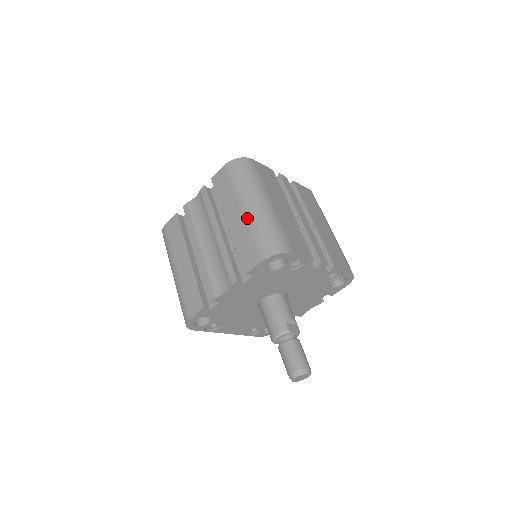
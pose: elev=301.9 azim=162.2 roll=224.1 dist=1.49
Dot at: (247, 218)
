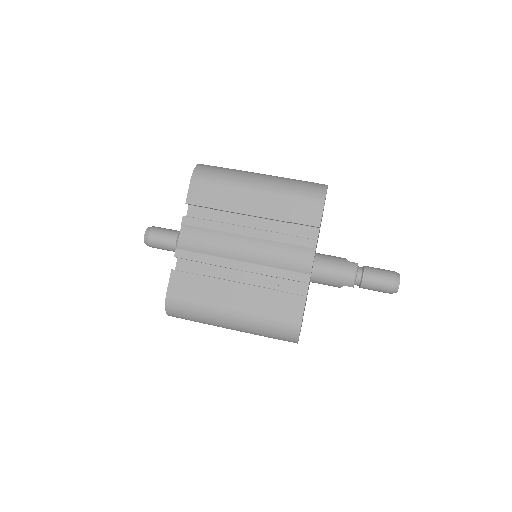
Dot at: (270, 191)
